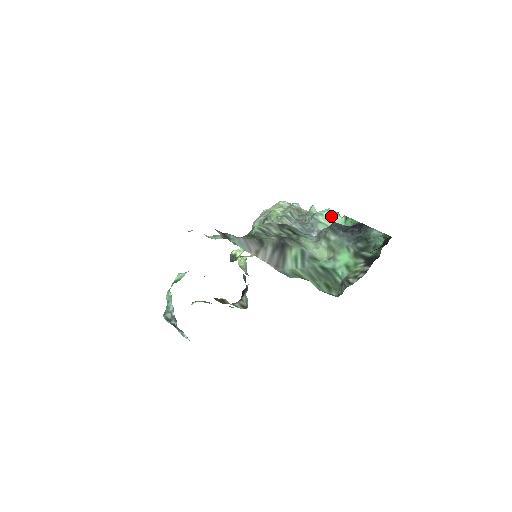
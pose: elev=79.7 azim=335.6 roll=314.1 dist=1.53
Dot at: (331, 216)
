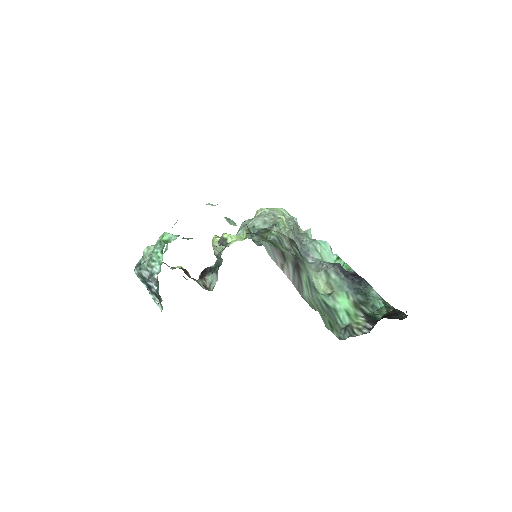
Dot at: (326, 249)
